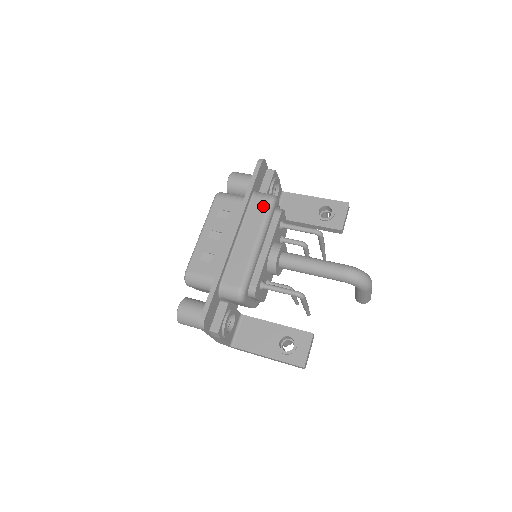
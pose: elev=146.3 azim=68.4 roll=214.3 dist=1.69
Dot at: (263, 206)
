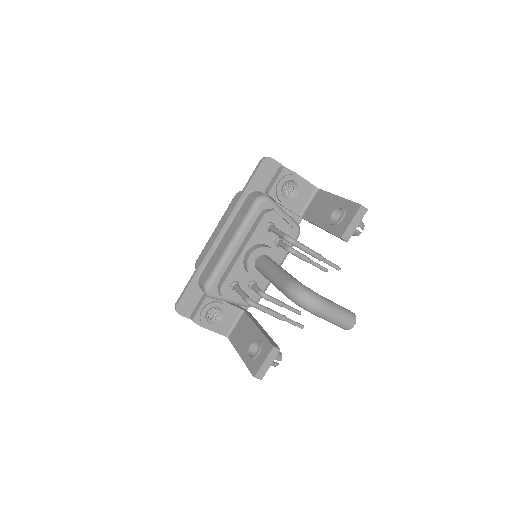
Dot at: (248, 207)
